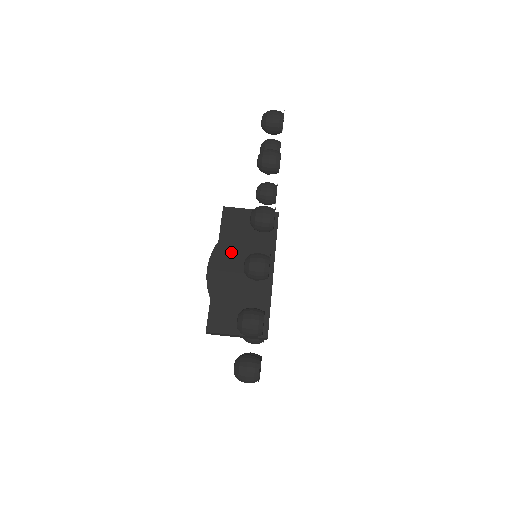
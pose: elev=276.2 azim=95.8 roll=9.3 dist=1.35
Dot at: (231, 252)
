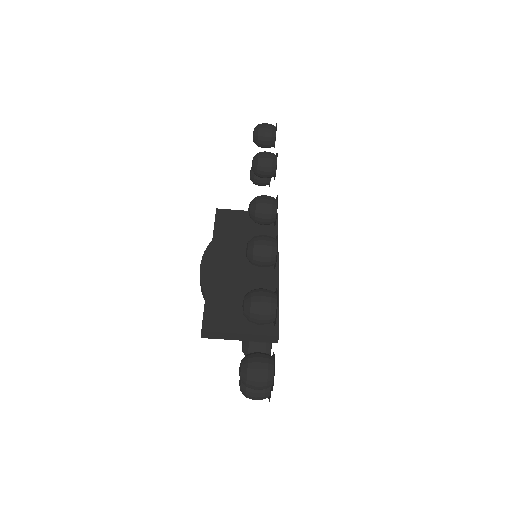
Dot at: (228, 249)
